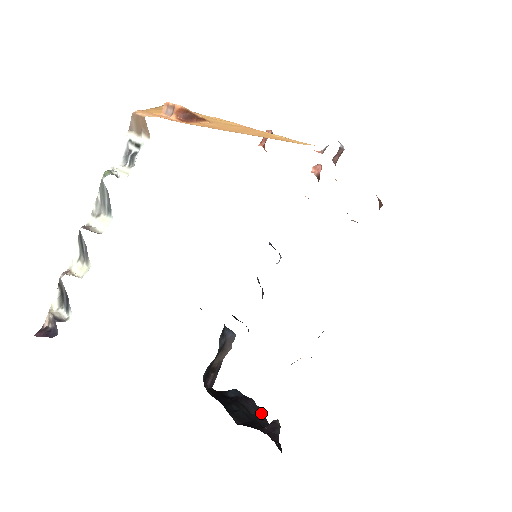
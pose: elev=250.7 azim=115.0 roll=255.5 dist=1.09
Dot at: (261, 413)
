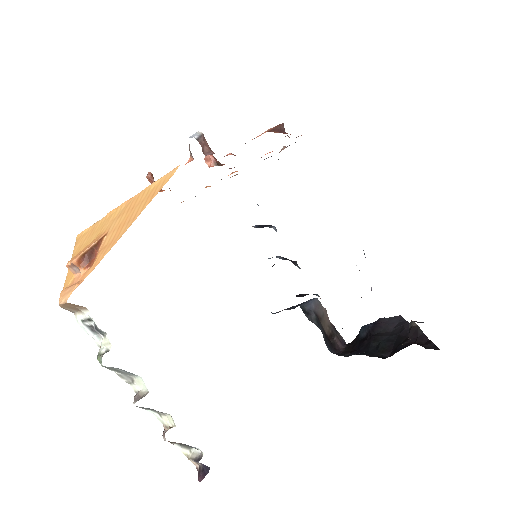
Dot at: (398, 320)
